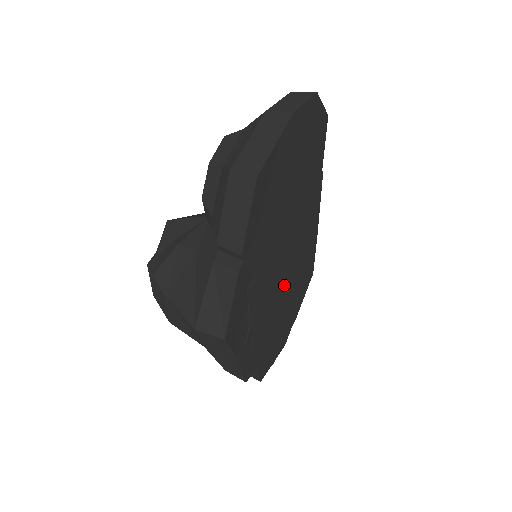
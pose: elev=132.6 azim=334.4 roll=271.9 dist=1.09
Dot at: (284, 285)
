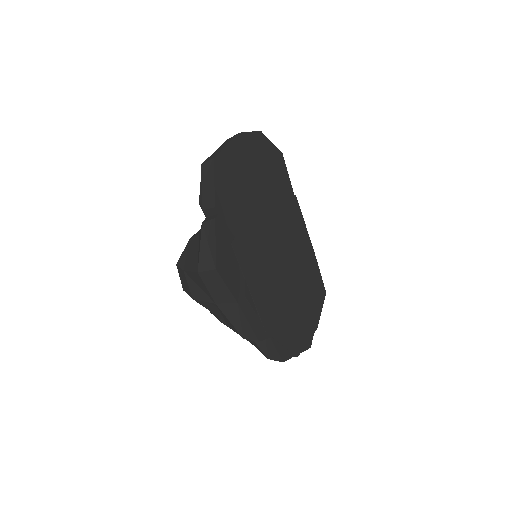
Dot at: (281, 273)
